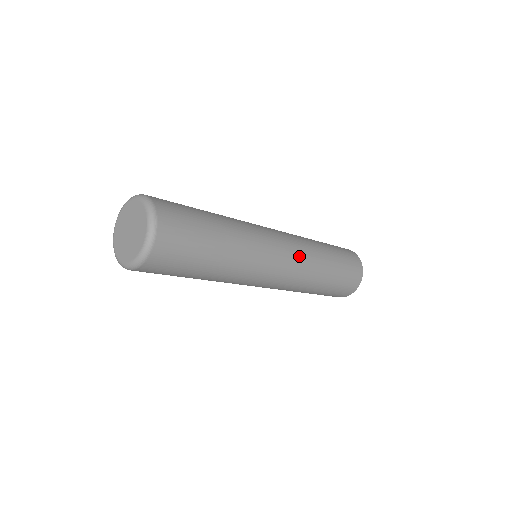
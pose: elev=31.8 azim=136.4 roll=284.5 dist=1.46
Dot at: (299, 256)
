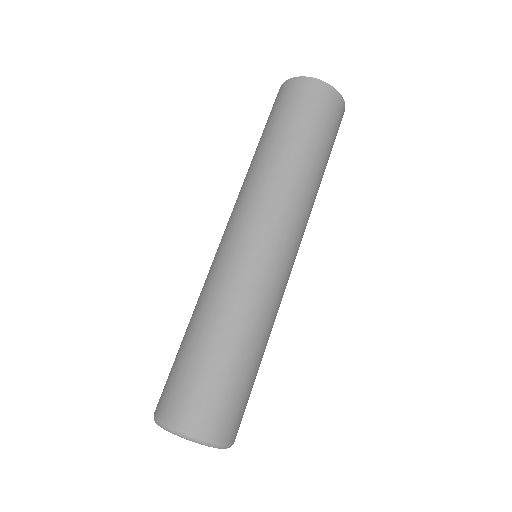
Dot at: (302, 227)
